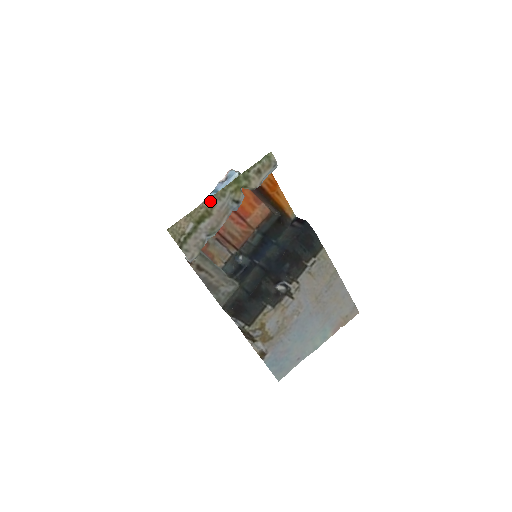
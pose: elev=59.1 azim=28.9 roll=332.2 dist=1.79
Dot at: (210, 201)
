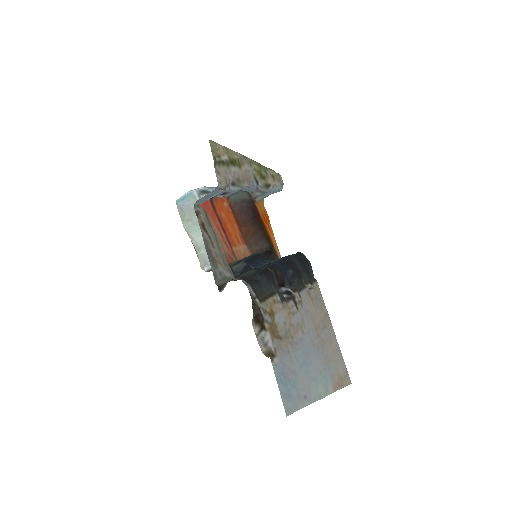
Dot at: (242, 157)
